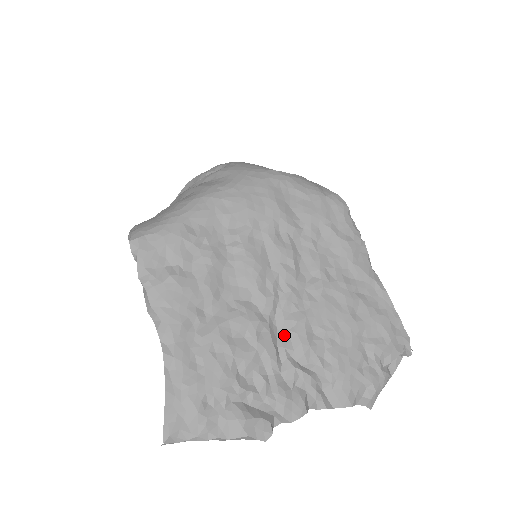
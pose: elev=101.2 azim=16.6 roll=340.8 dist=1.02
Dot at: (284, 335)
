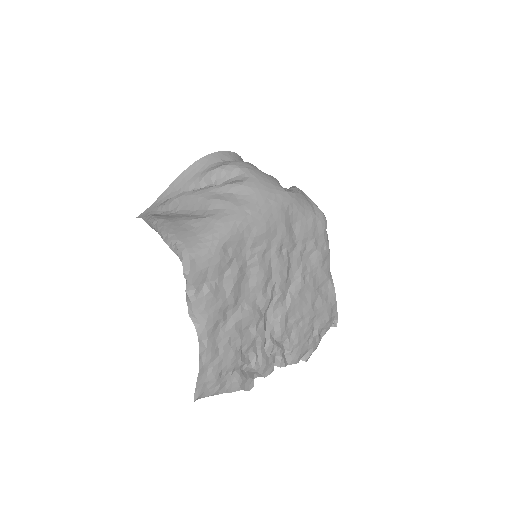
Dot at: (271, 323)
